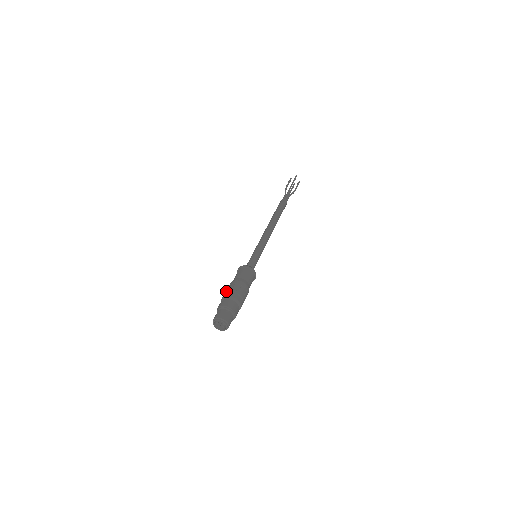
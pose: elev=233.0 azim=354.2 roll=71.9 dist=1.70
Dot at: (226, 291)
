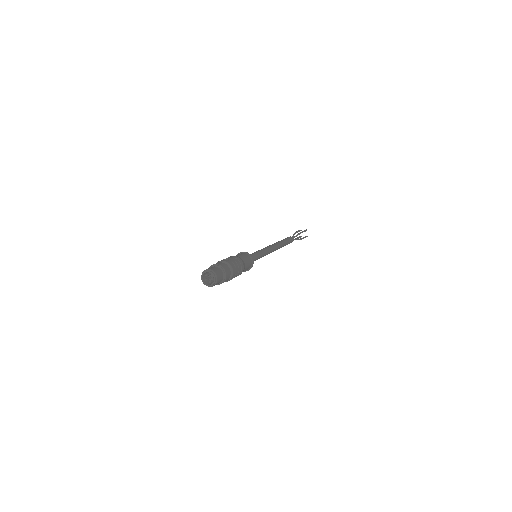
Dot at: occluded
